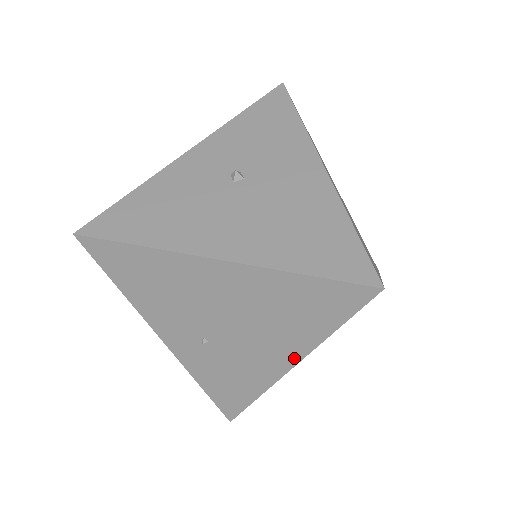
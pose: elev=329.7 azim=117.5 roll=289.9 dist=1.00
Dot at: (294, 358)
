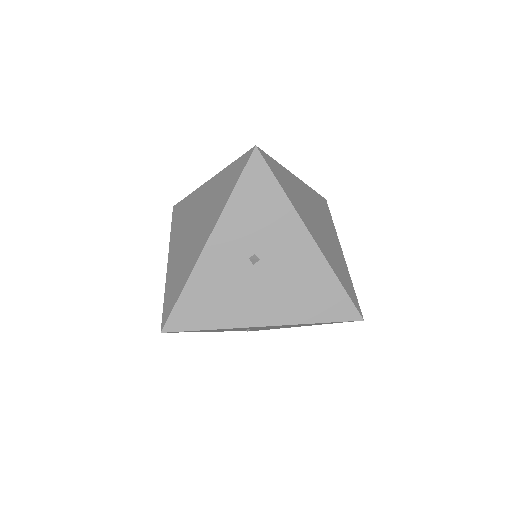
Dot at: occluded
